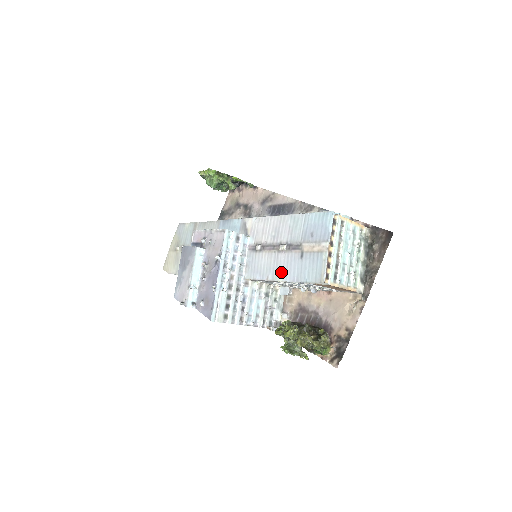
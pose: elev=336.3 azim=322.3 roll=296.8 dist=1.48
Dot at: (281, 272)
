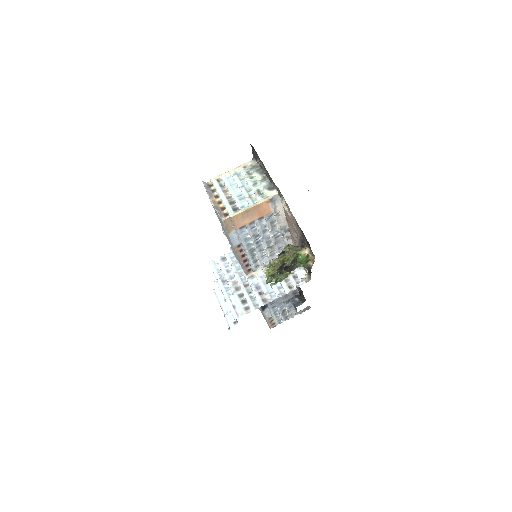
Dot at: (232, 246)
